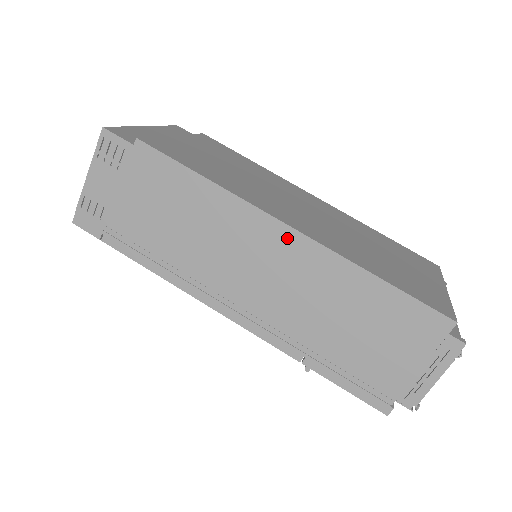
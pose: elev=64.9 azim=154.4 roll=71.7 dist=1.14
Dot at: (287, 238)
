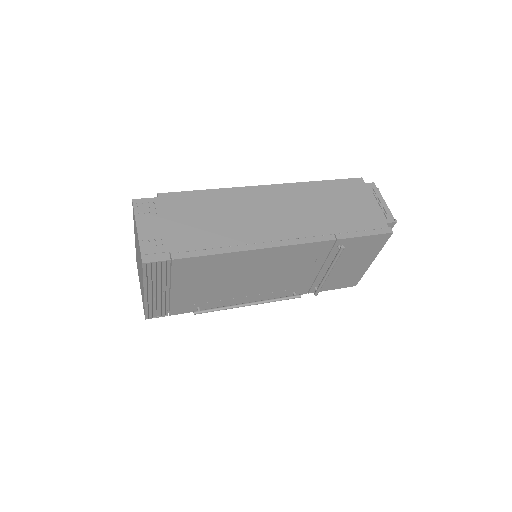
Dot at: (271, 190)
